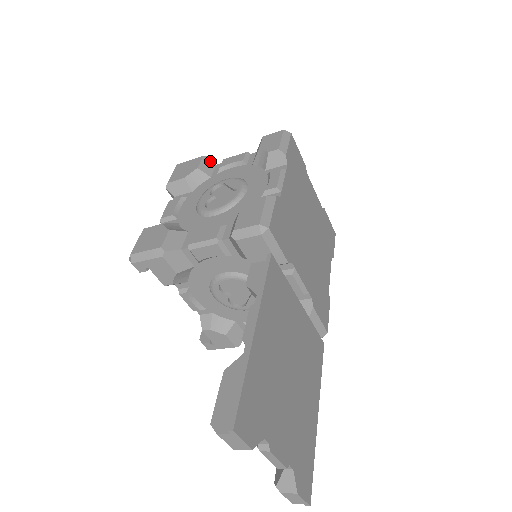
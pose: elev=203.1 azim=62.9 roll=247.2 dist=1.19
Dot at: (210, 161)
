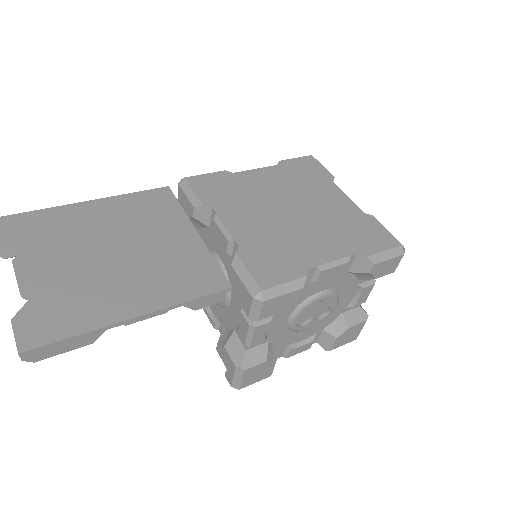
Dot at: occluded
